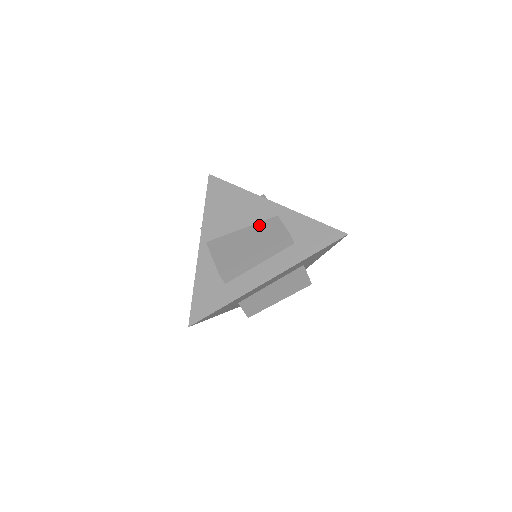
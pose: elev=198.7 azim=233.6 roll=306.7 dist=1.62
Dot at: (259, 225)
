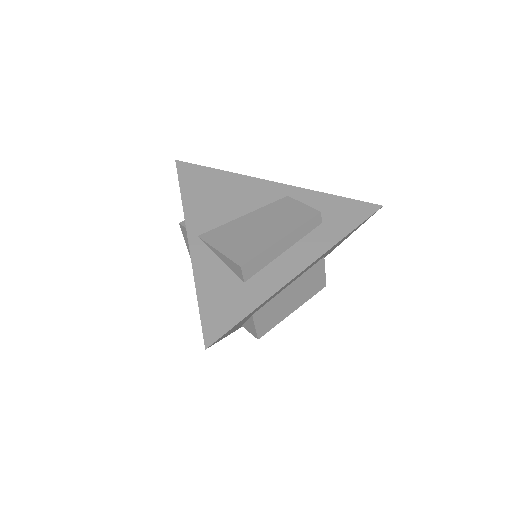
Dot at: (268, 208)
